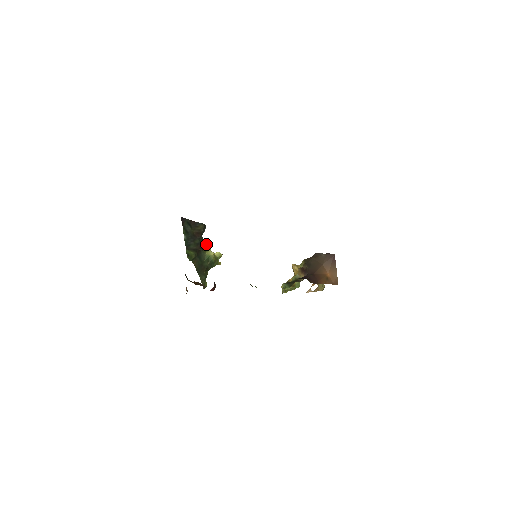
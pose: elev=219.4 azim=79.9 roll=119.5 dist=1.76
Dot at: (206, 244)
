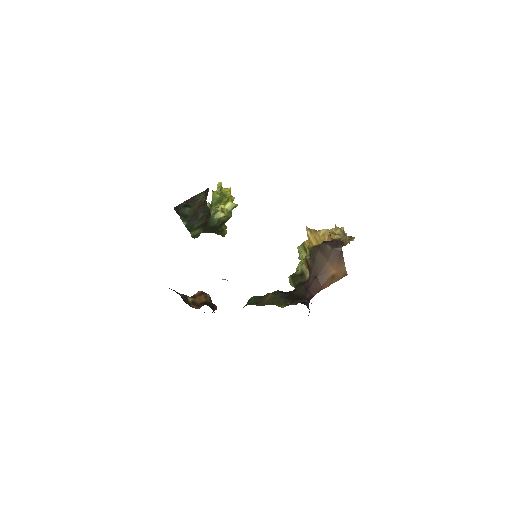
Dot at: (219, 183)
